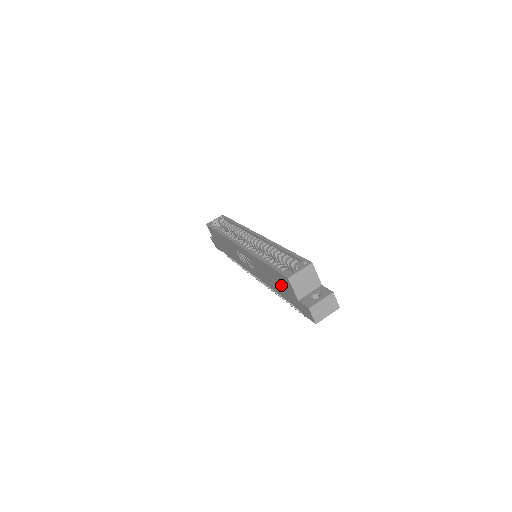
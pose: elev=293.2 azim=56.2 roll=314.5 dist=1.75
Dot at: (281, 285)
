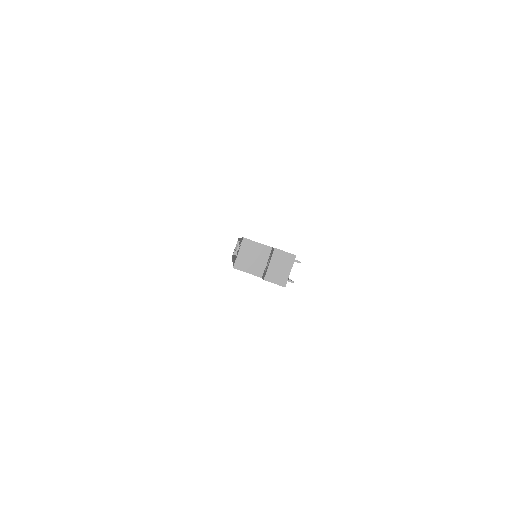
Dot at: occluded
